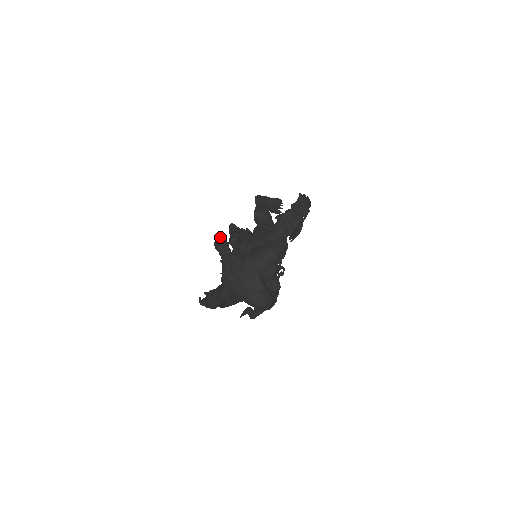
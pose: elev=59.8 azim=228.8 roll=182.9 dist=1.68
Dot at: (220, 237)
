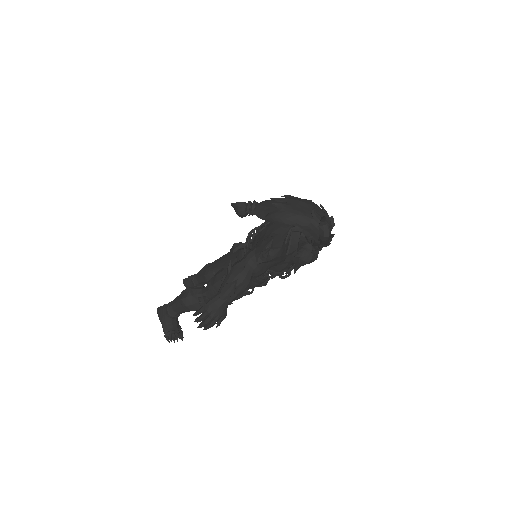
Dot at: occluded
